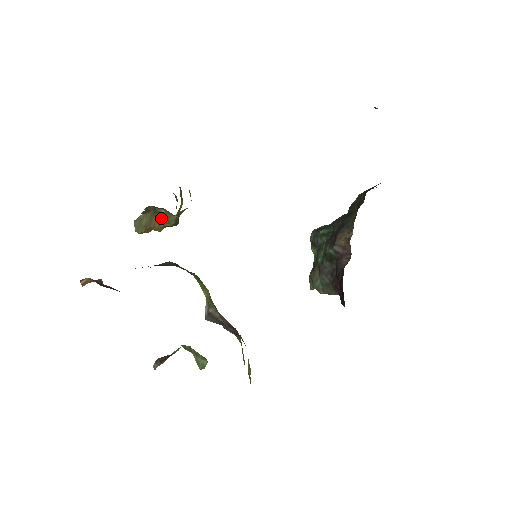
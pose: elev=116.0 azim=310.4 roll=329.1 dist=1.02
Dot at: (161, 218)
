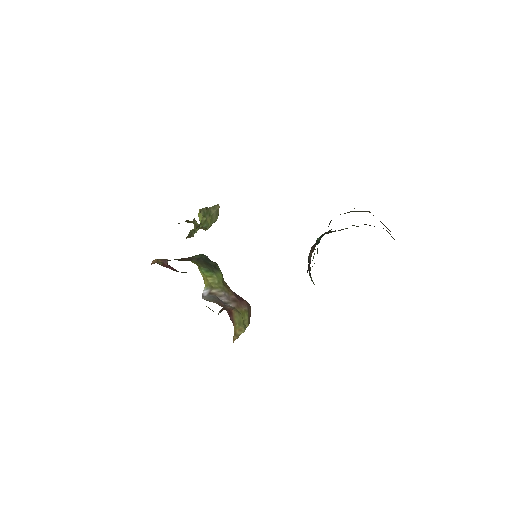
Dot at: occluded
